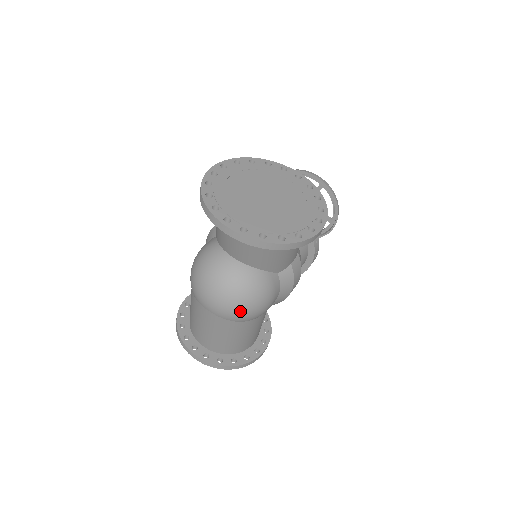
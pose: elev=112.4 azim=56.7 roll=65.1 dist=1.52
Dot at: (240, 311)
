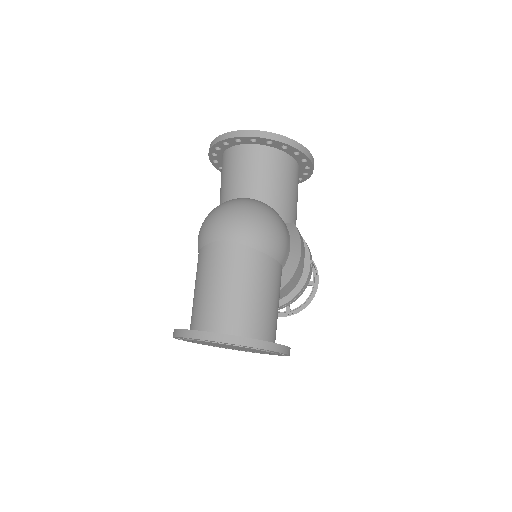
Dot at: (259, 228)
